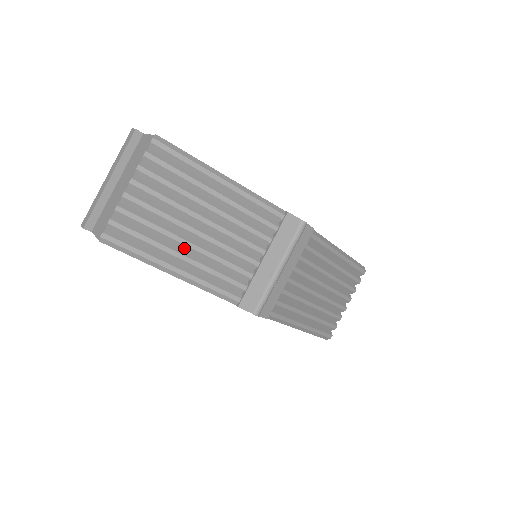
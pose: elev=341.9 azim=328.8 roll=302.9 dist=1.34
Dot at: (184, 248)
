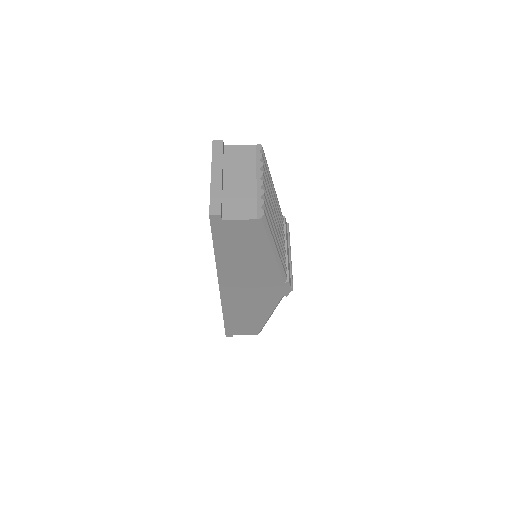
Dot at: occluded
